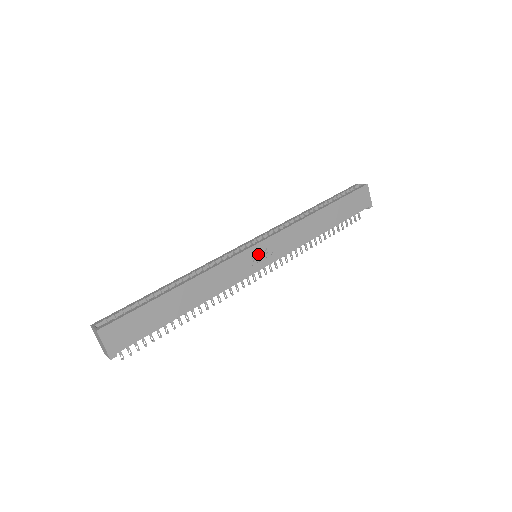
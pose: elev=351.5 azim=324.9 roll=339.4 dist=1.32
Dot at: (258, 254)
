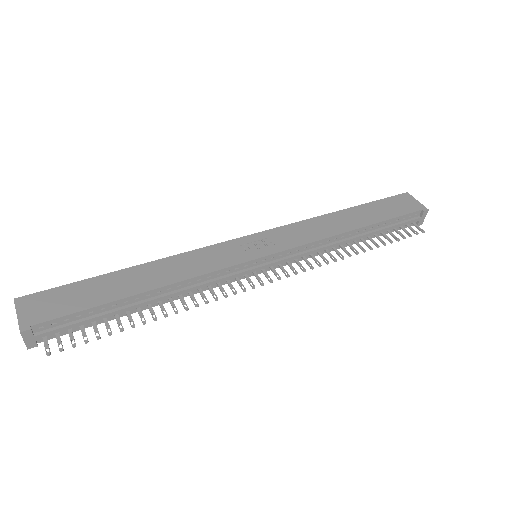
Dot at: (252, 245)
